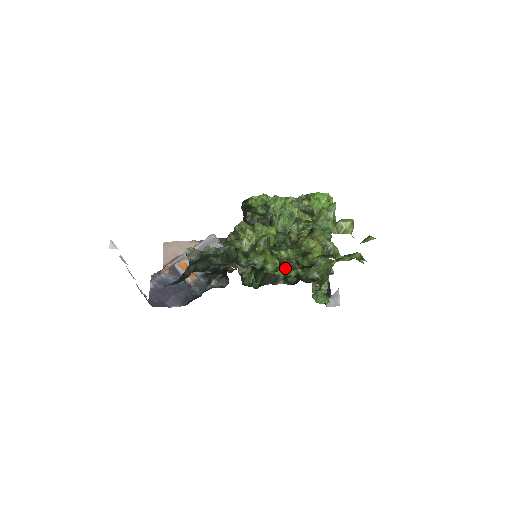
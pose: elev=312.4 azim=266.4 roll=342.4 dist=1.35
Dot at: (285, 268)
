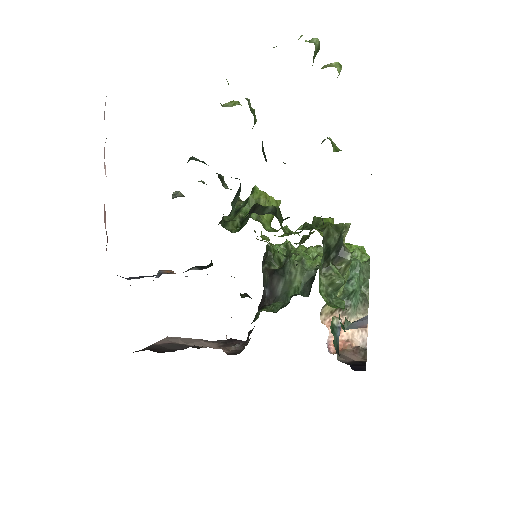
Dot at: occluded
